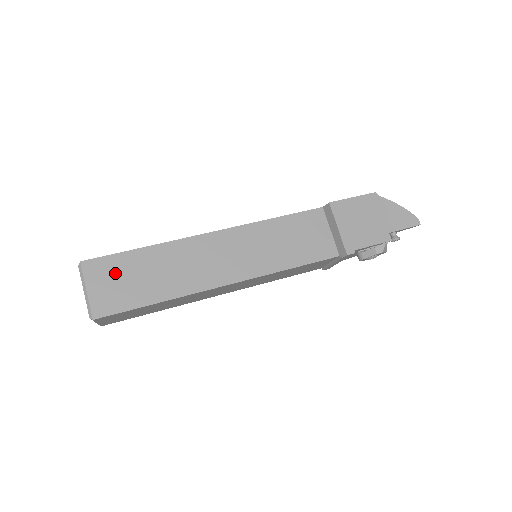
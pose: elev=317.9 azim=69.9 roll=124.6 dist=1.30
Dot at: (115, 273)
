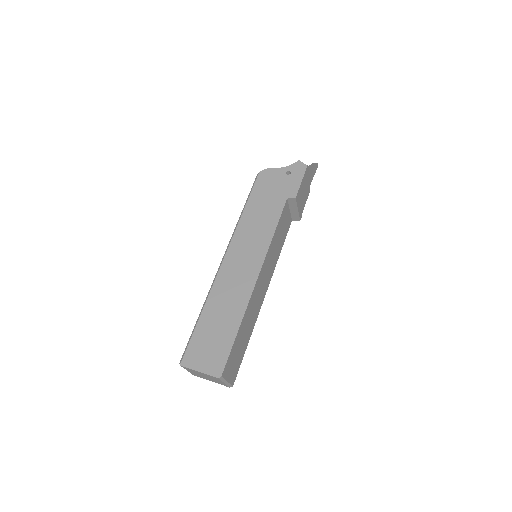
Dot at: (234, 357)
